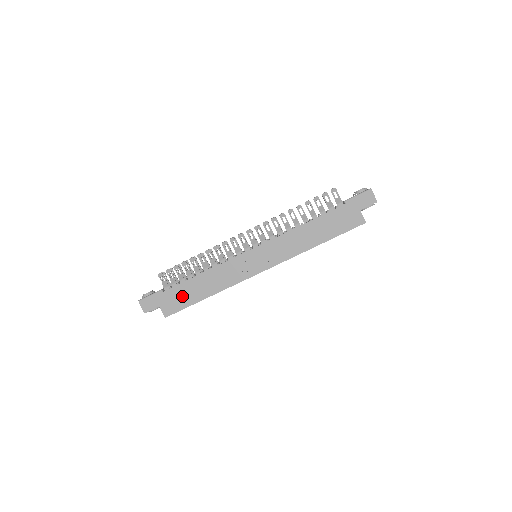
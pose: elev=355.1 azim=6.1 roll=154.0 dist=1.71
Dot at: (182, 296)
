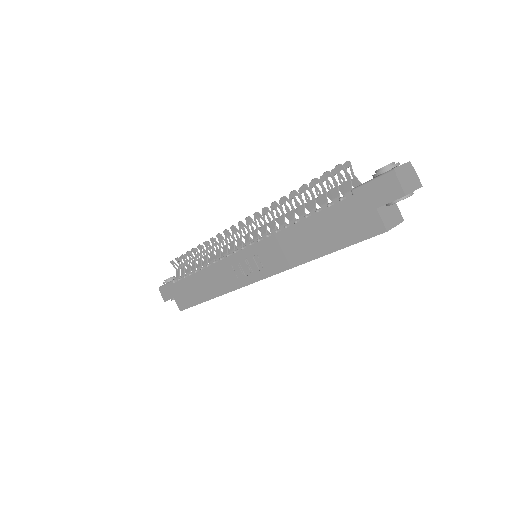
Dot at: (189, 292)
